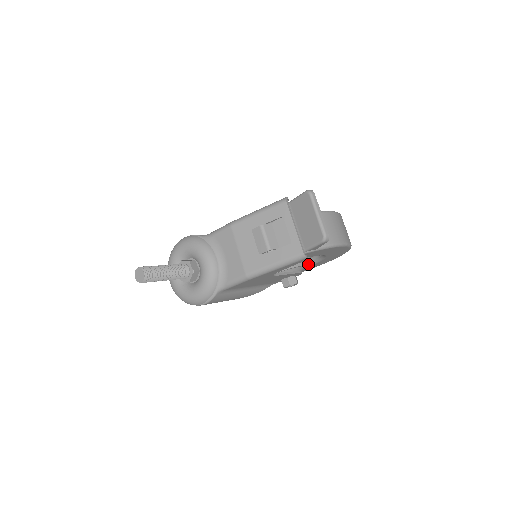
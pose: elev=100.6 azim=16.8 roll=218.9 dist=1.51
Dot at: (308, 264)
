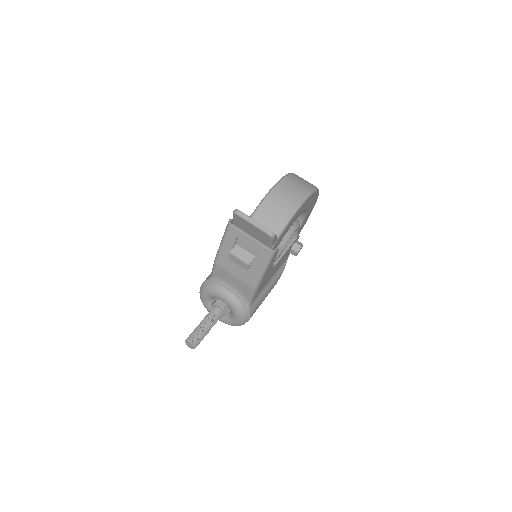
Dot at: (297, 228)
